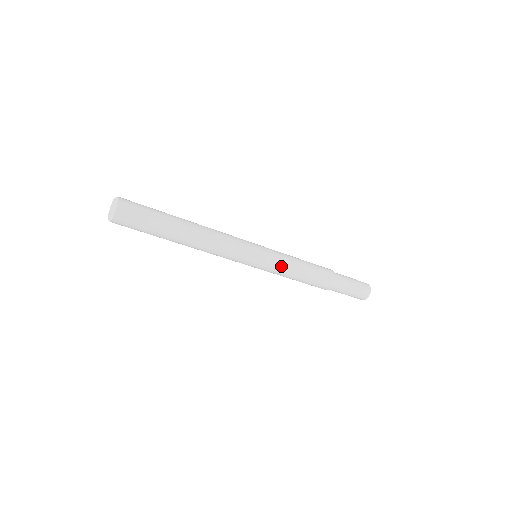
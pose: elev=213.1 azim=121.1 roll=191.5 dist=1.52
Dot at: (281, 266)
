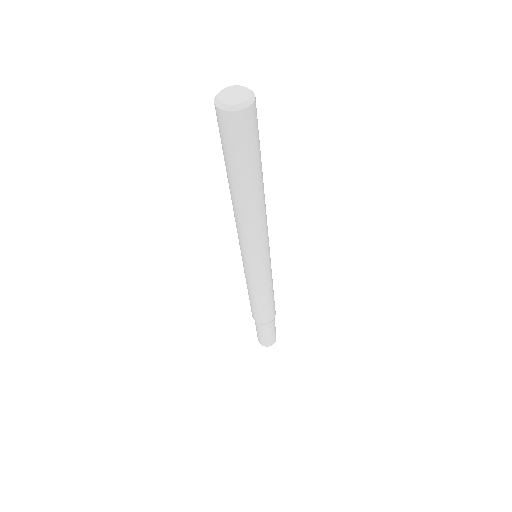
Dot at: (271, 275)
